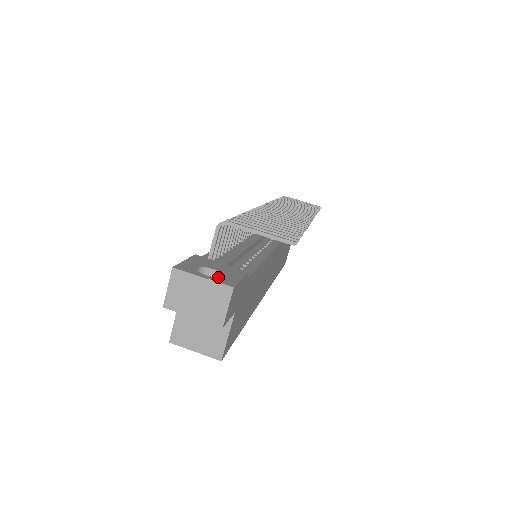
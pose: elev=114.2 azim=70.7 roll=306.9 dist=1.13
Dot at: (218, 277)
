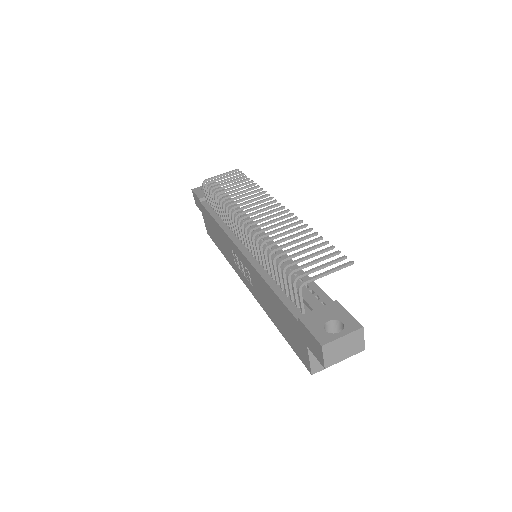
Dot at: (344, 326)
